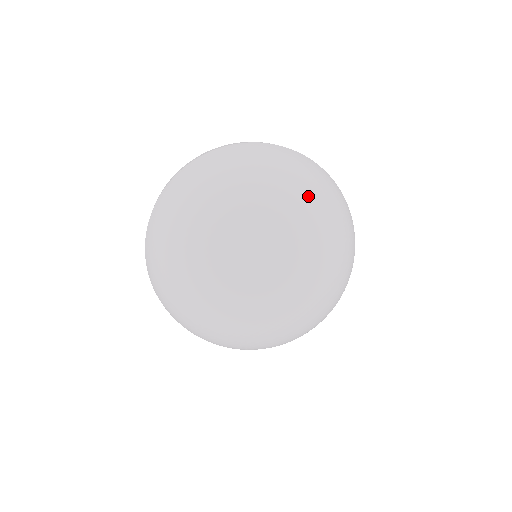
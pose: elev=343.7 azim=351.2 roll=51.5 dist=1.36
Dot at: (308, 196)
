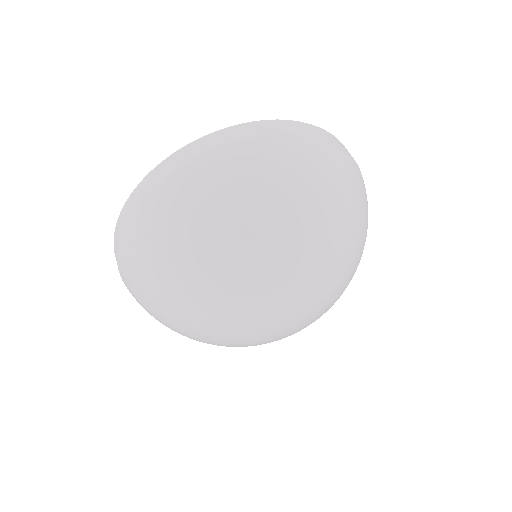
Dot at: (342, 228)
